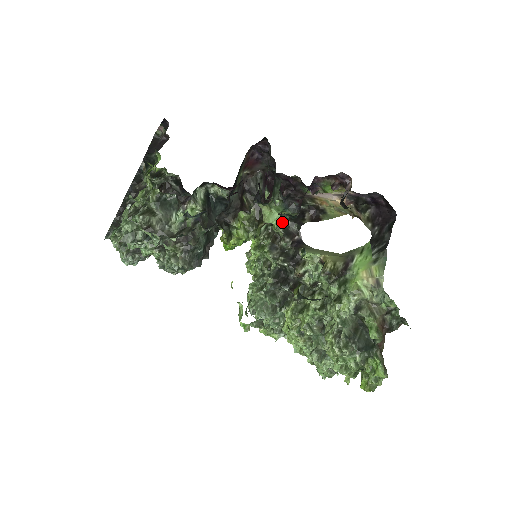
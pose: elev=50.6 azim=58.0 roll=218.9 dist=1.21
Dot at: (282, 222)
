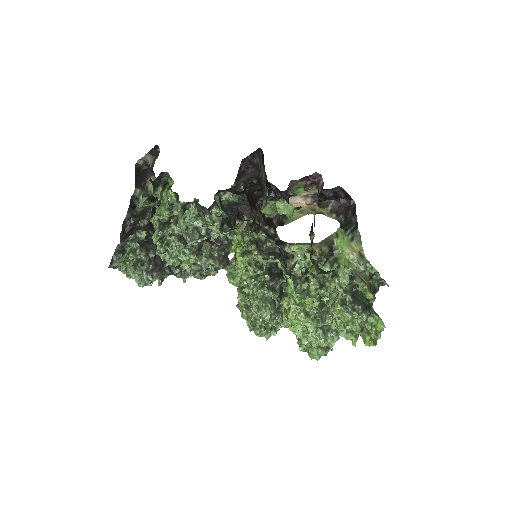
Dot at: (293, 212)
